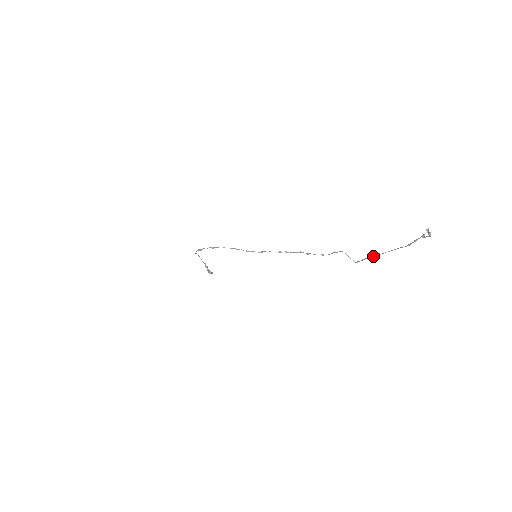
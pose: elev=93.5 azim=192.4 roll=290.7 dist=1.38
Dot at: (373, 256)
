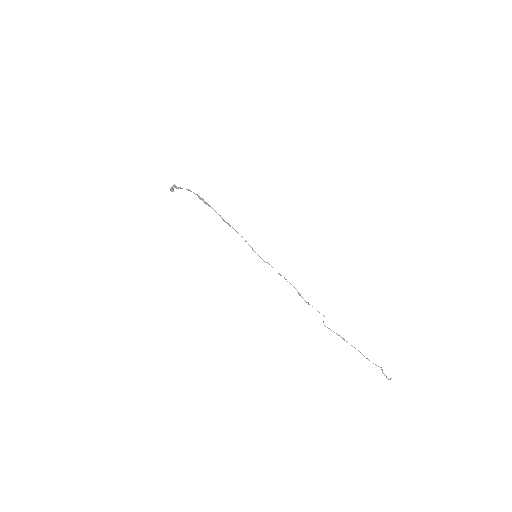
Dot at: (339, 335)
